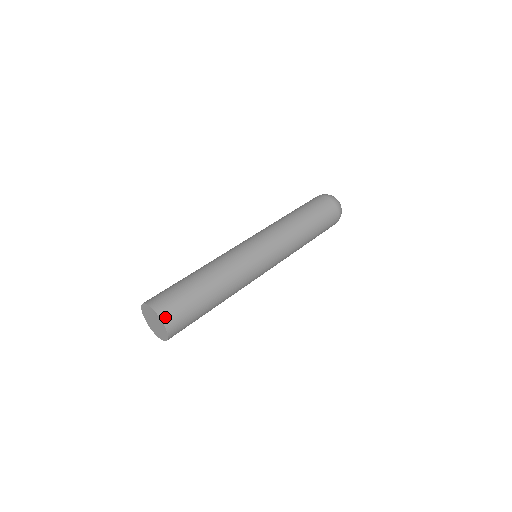
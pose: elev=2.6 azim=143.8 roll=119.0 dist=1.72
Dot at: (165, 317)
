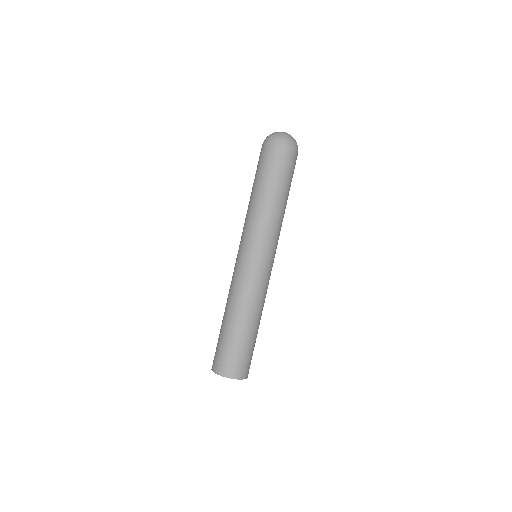
Dot at: (224, 373)
